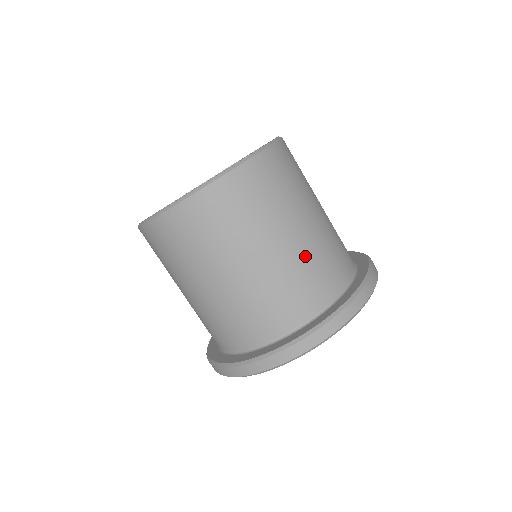
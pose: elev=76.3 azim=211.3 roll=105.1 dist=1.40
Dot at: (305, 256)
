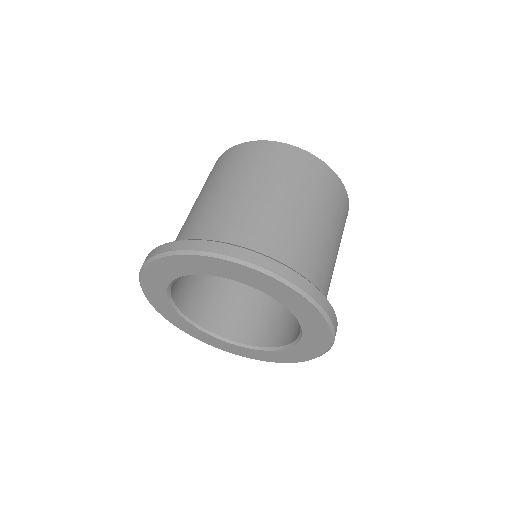
Dot at: occluded
